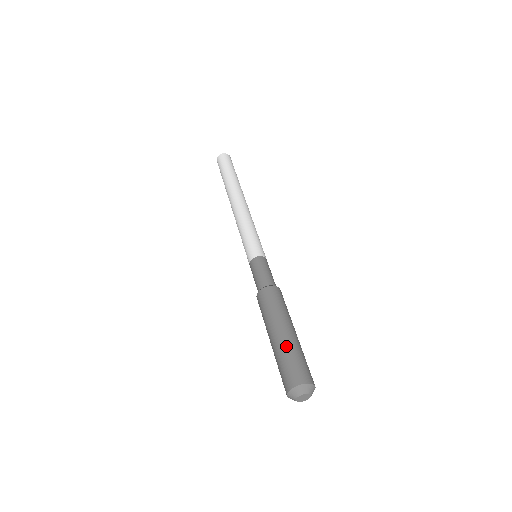
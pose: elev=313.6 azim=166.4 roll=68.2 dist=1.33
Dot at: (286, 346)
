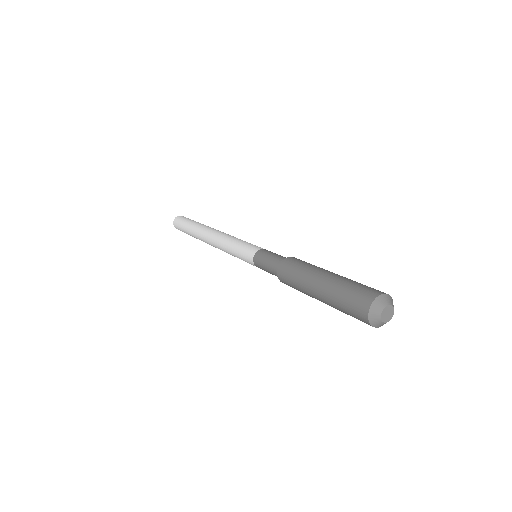
Dot at: (339, 281)
